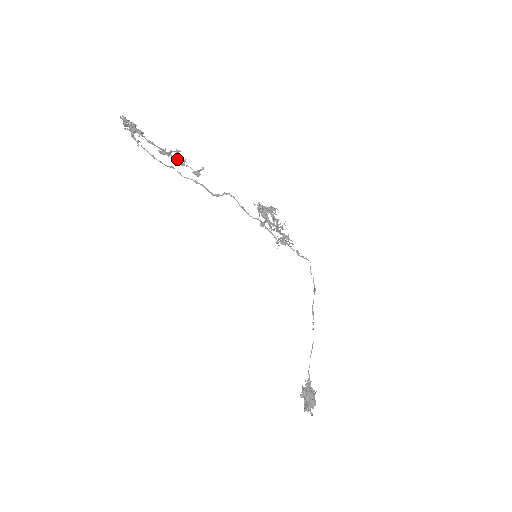
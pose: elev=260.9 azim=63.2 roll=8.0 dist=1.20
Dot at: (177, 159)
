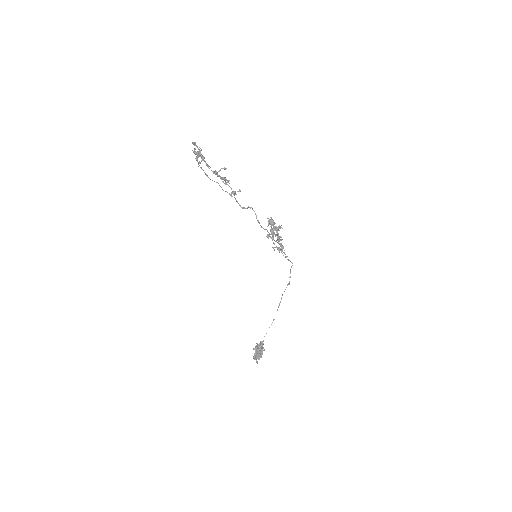
Dot at: (223, 179)
